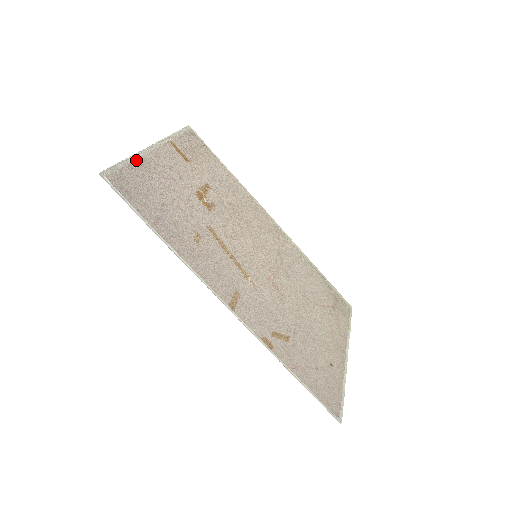
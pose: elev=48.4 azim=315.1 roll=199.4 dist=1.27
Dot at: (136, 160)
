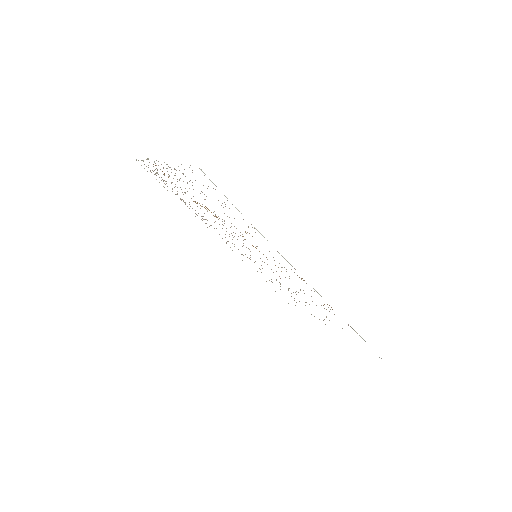
Dot at: occluded
